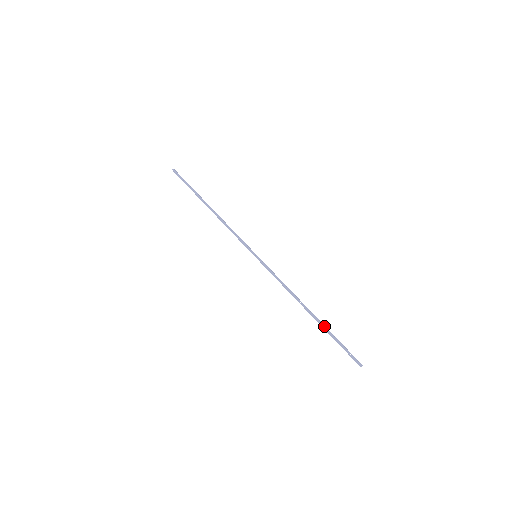
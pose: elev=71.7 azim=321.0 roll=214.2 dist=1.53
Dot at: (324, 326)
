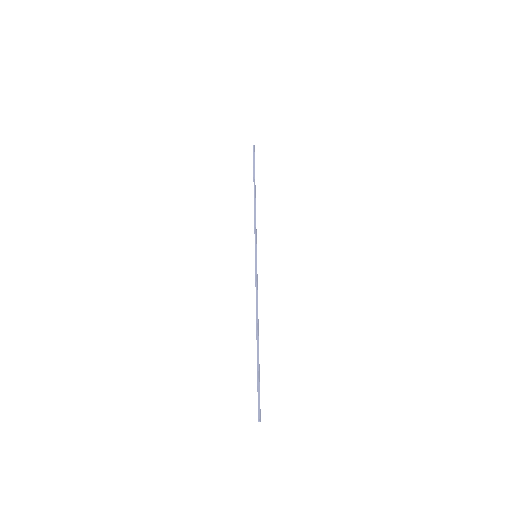
Dot at: (257, 358)
